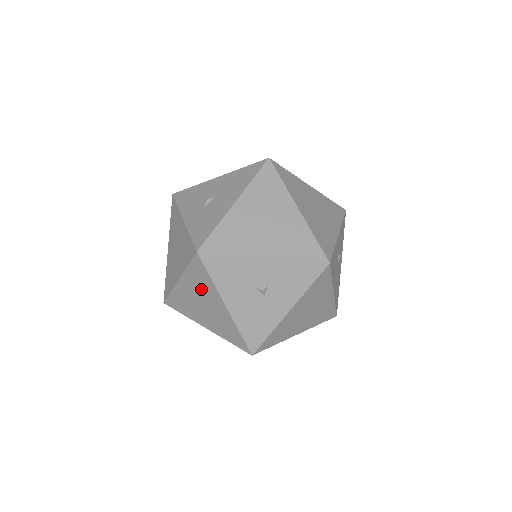
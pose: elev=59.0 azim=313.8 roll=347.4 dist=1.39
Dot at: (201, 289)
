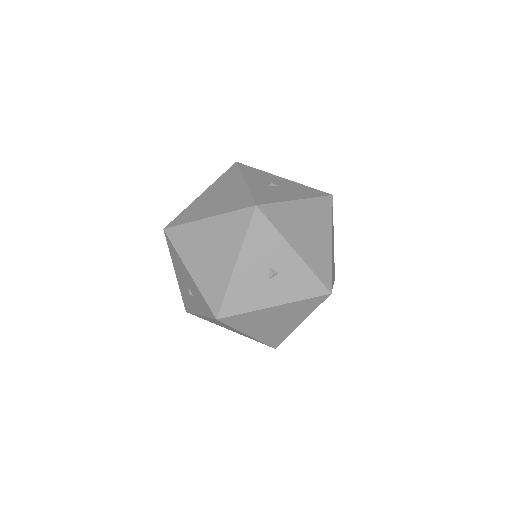
Dot at: (224, 237)
